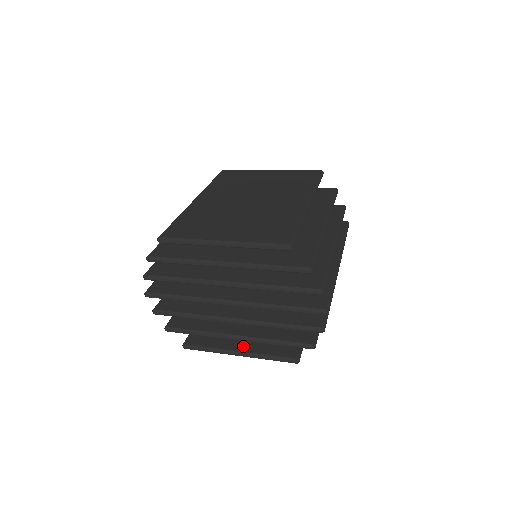
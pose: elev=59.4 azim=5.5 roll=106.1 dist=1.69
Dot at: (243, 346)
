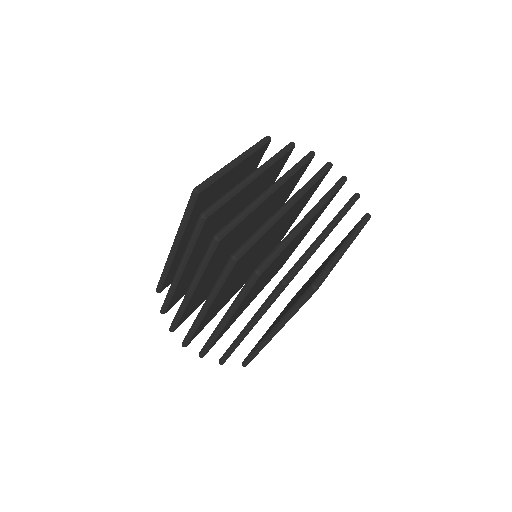
Dot at: (338, 248)
